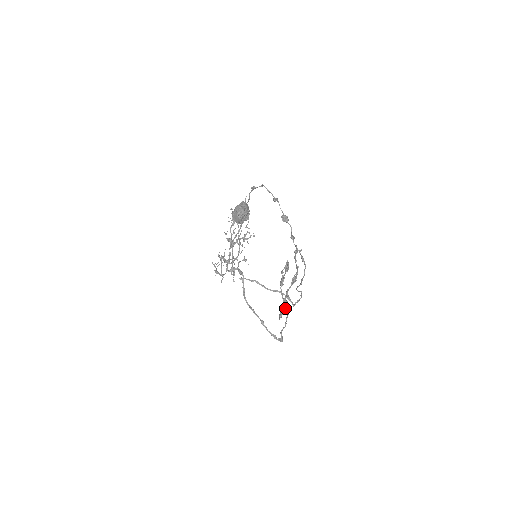
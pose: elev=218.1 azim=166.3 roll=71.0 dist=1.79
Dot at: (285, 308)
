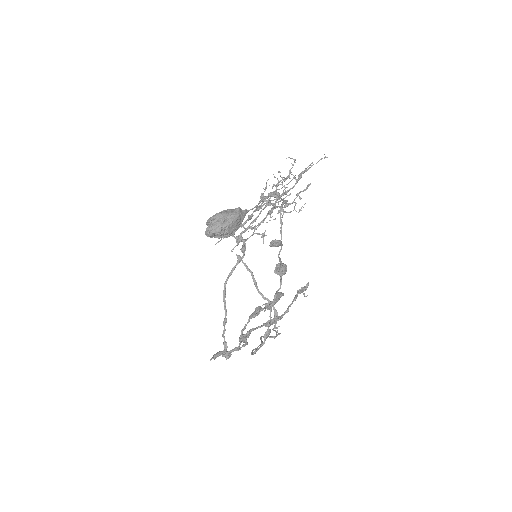
Dot at: occluded
